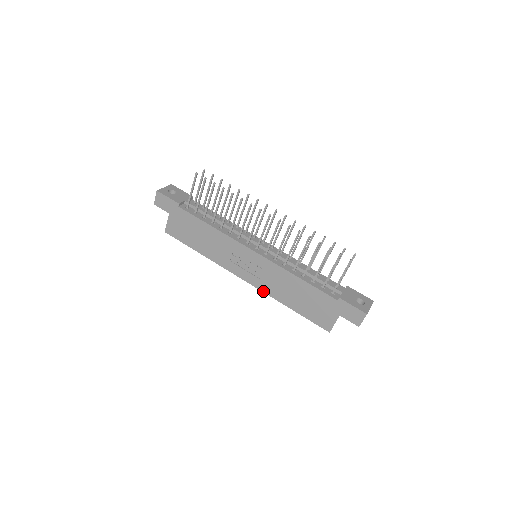
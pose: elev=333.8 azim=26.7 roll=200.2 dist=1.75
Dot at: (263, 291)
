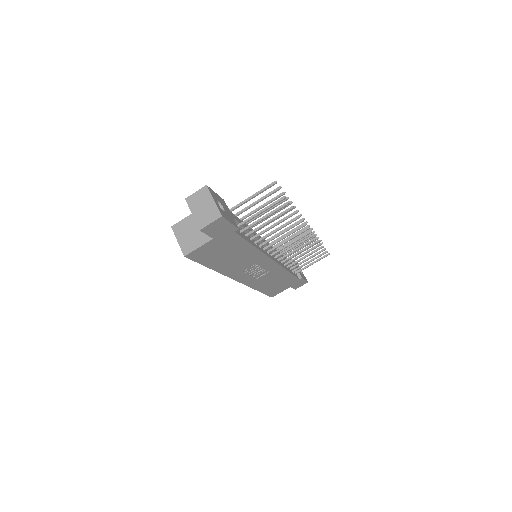
Dot at: (249, 286)
